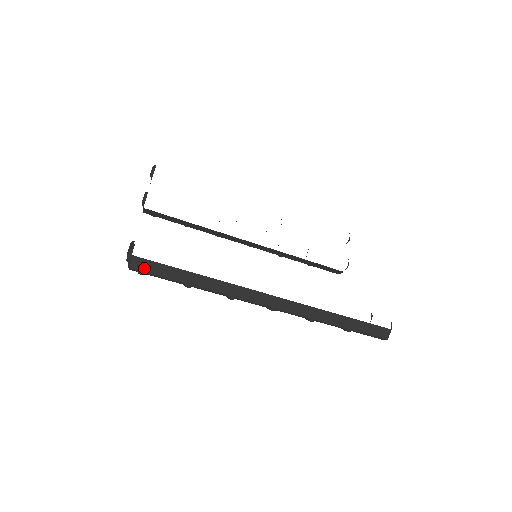
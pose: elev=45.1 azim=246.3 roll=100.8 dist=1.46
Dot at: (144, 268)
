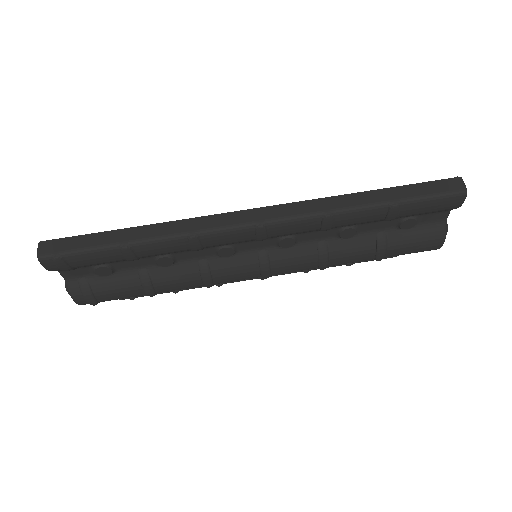
Dot at: (57, 249)
